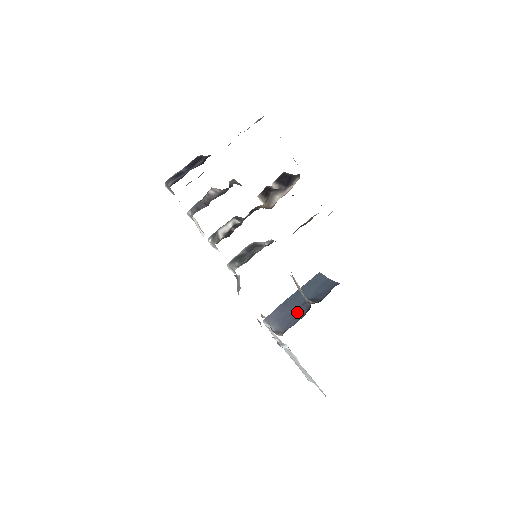
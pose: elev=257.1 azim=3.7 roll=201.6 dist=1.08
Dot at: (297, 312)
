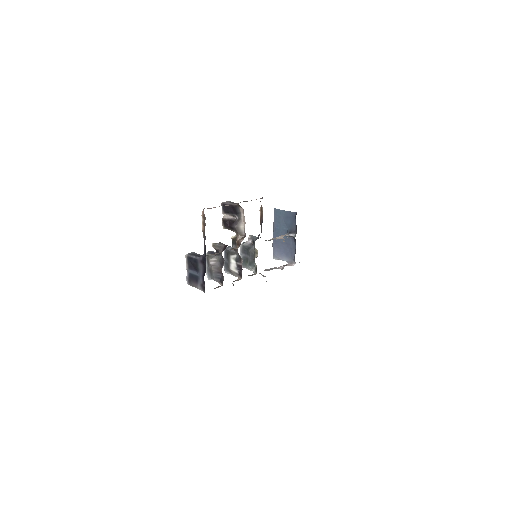
Dot at: (289, 244)
